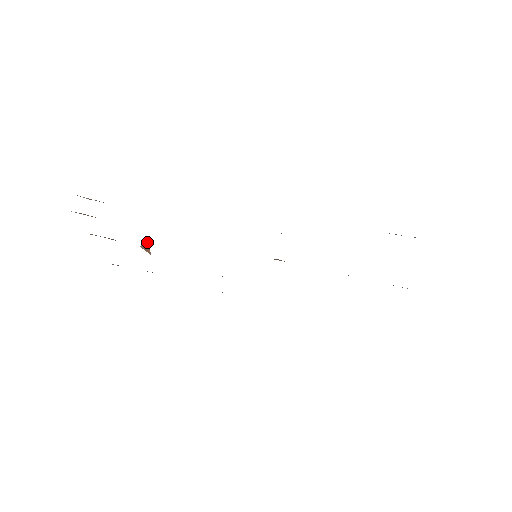
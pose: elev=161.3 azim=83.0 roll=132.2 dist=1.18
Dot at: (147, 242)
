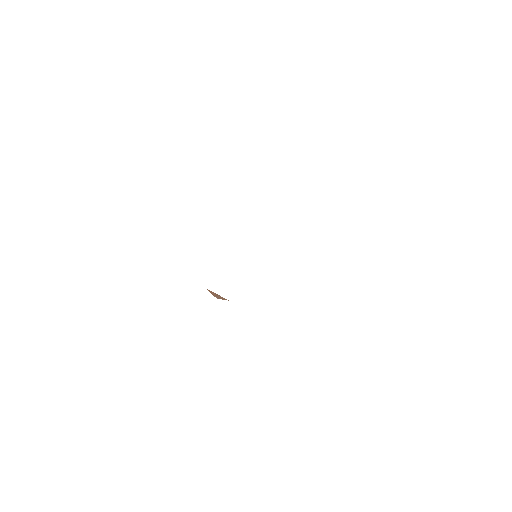
Dot at: (213, 292)
